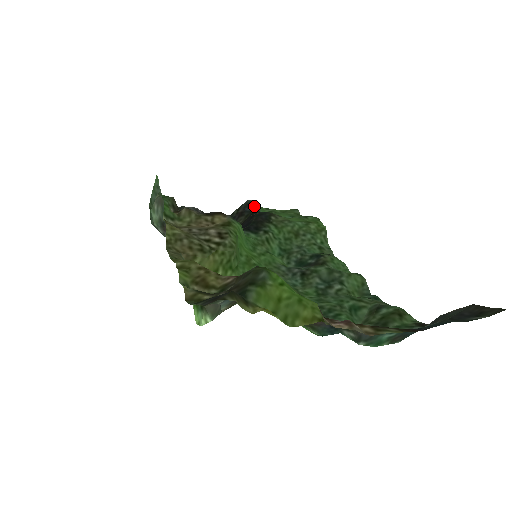
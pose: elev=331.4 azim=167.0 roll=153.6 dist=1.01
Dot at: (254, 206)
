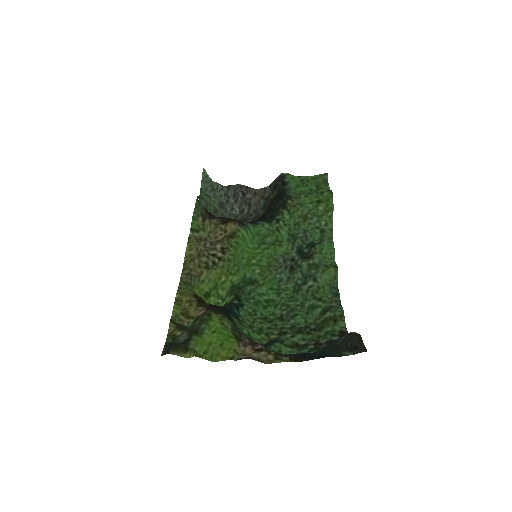
Dot at: (285, 180)
